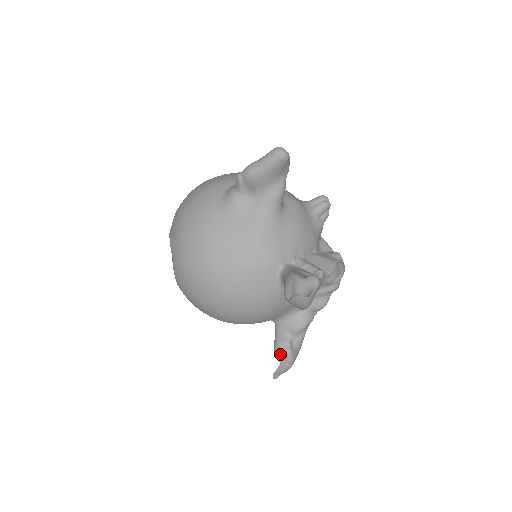
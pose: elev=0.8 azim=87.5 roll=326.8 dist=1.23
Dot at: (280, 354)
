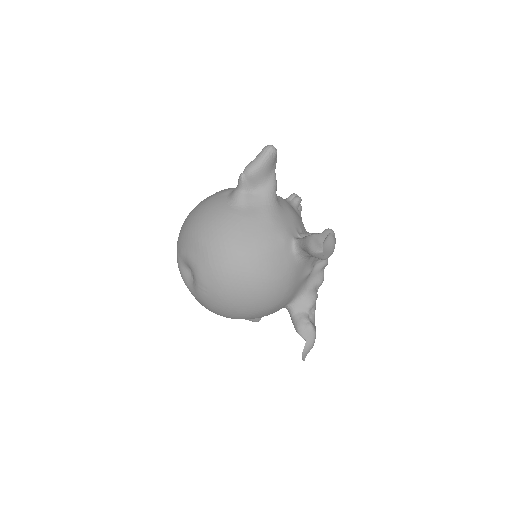
Dot at: (304, 331)
